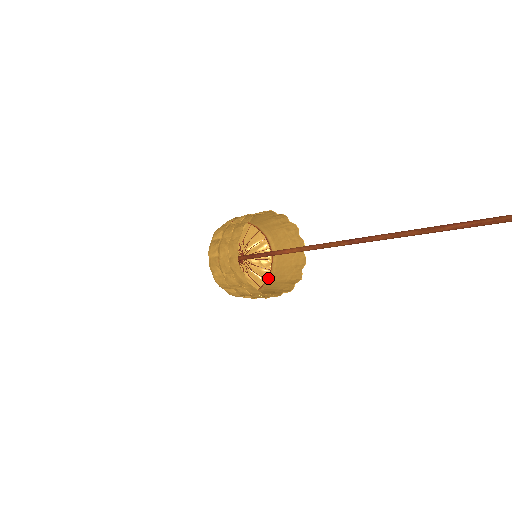
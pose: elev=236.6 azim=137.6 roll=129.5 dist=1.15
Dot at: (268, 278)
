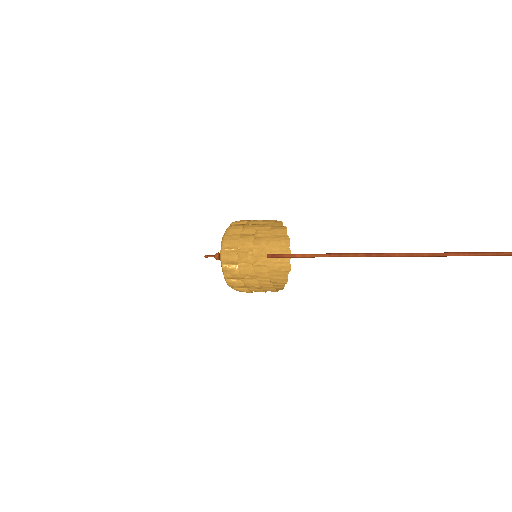
Dot at: occluded
